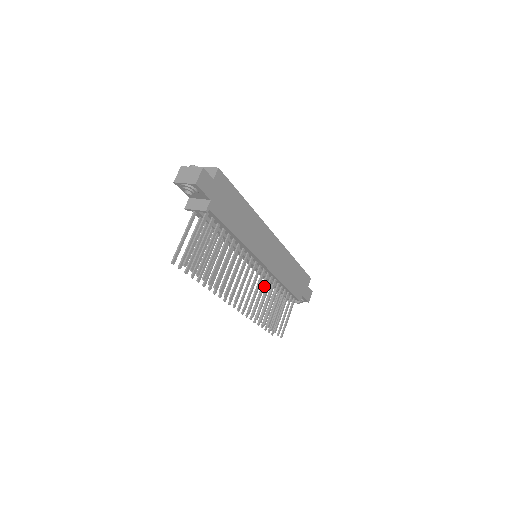
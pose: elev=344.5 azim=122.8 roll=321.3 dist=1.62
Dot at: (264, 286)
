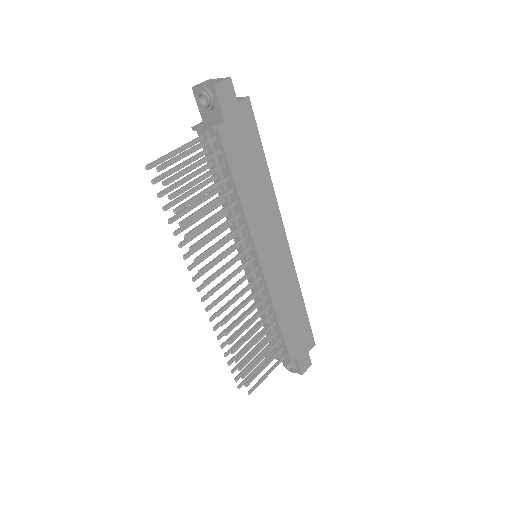
Dot at: (251, 299)
